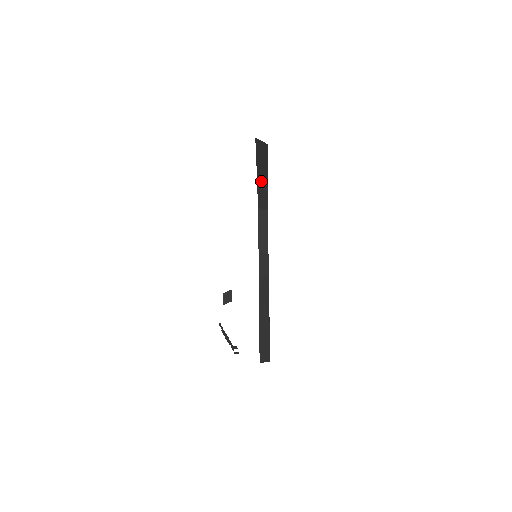
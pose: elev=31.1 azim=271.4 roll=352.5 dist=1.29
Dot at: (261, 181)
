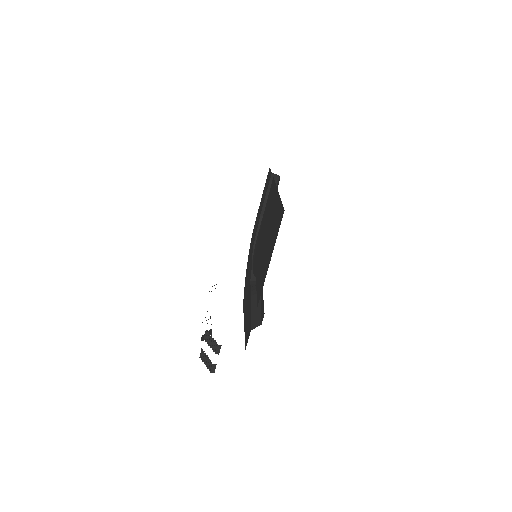
Dot at: occluded
